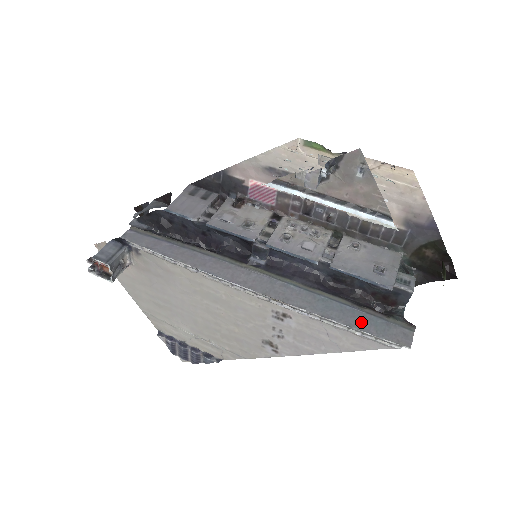
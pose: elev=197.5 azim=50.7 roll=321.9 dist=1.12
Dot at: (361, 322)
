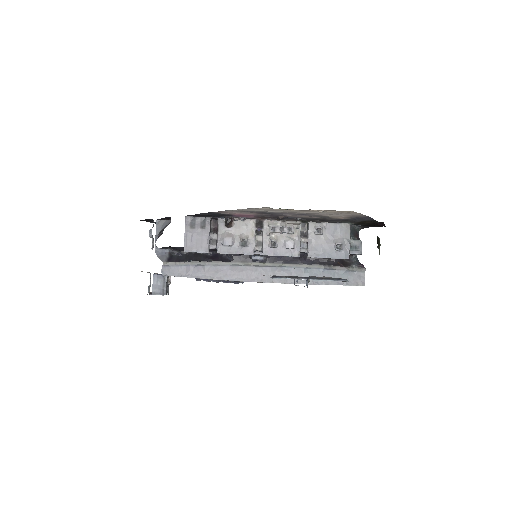
Dot at: occluded
